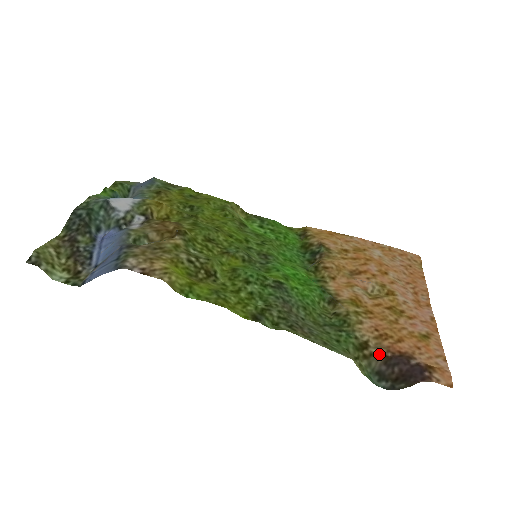
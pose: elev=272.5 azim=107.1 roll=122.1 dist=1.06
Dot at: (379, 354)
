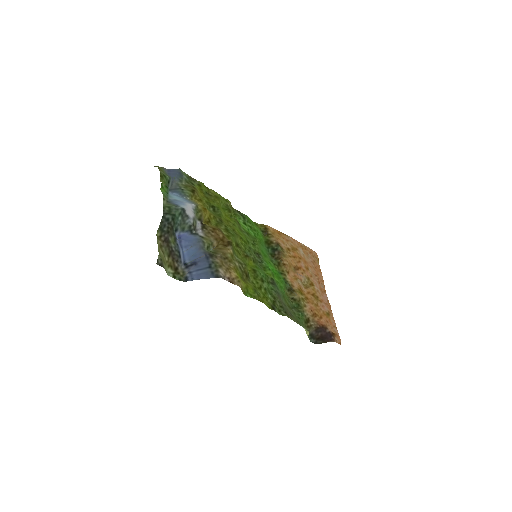
Dot at: (314, 326)
